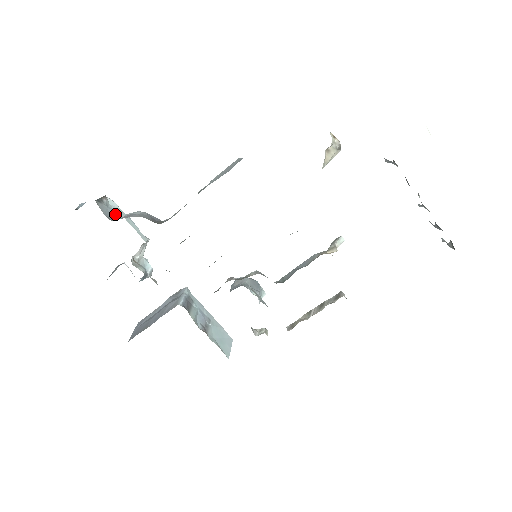
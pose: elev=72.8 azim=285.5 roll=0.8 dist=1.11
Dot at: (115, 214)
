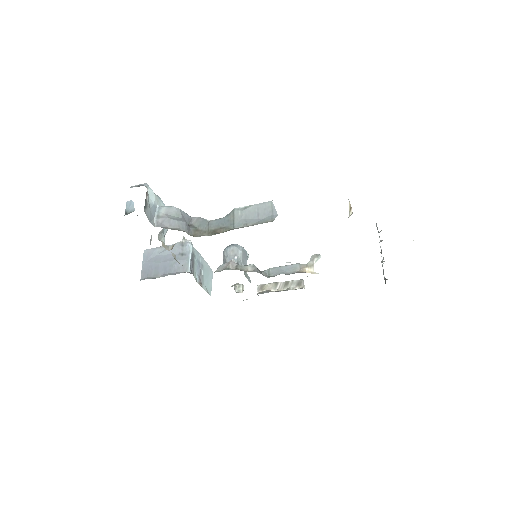
Dot at: (154, 209)
